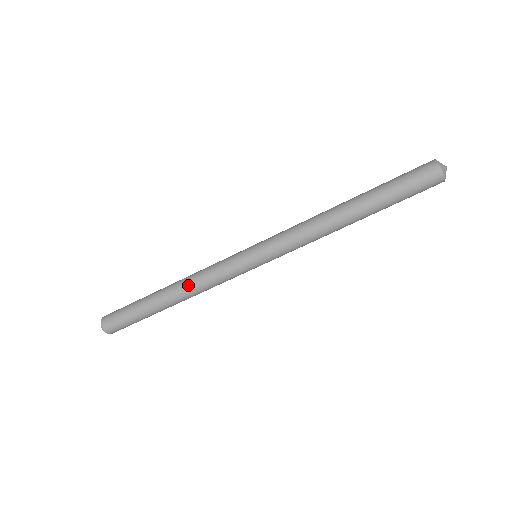
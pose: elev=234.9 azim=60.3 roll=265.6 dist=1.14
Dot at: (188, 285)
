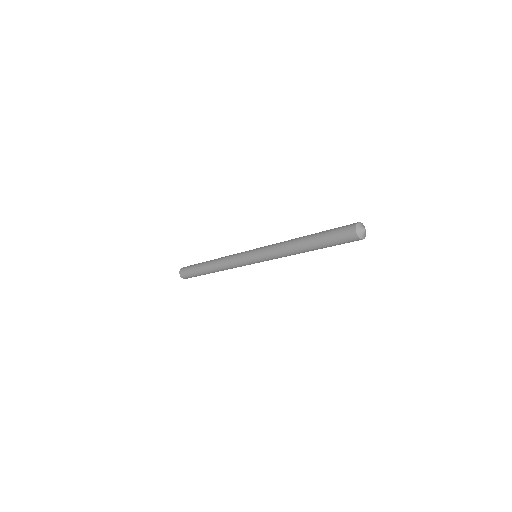
Dot at: (221, 268)
